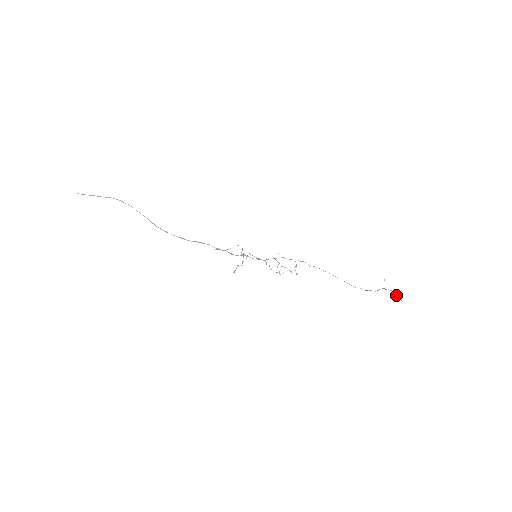
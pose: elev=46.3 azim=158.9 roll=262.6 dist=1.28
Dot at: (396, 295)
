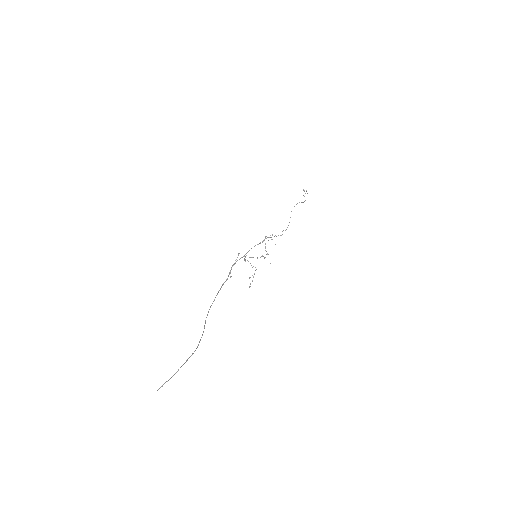
Dot at: occluded
